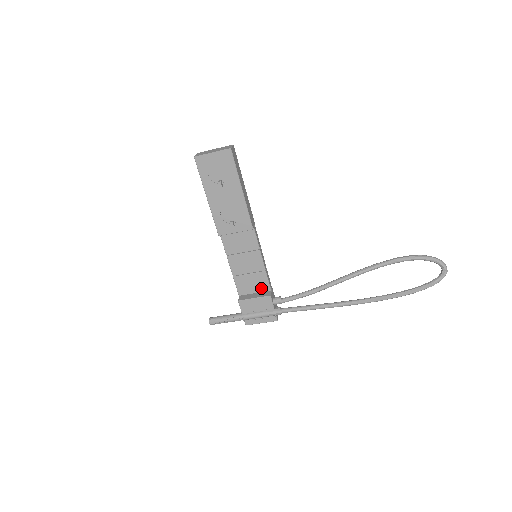
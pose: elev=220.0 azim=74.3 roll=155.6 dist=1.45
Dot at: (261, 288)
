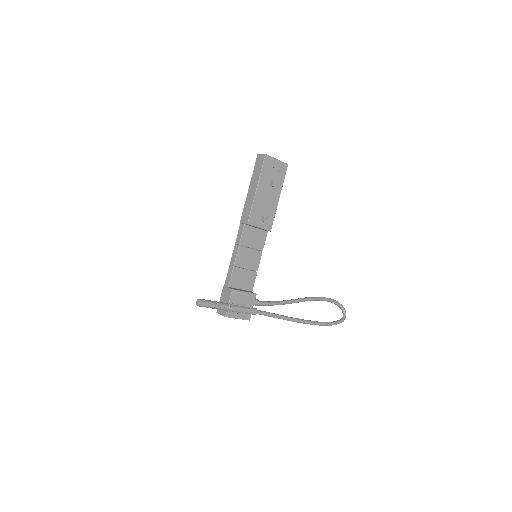
Dot at: (247, 286)
